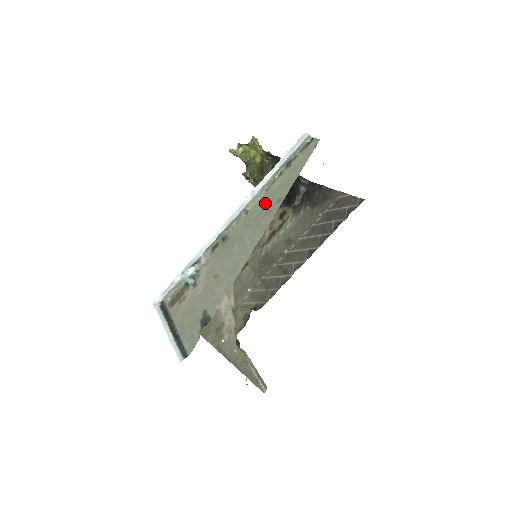
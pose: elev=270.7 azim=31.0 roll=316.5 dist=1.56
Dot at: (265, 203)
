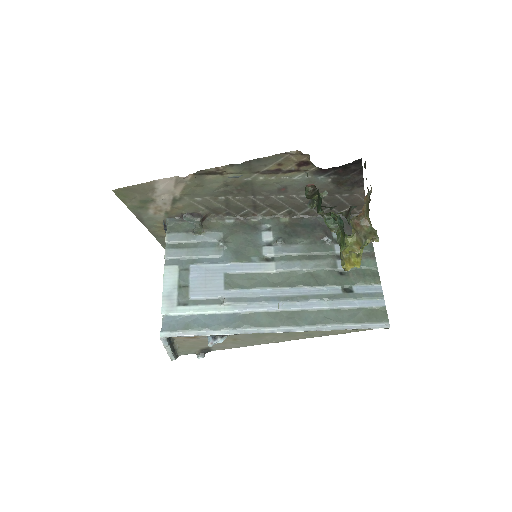
Dot at: (315, 332)
